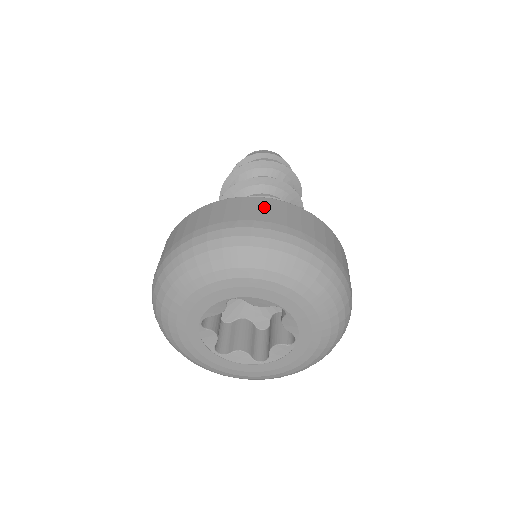
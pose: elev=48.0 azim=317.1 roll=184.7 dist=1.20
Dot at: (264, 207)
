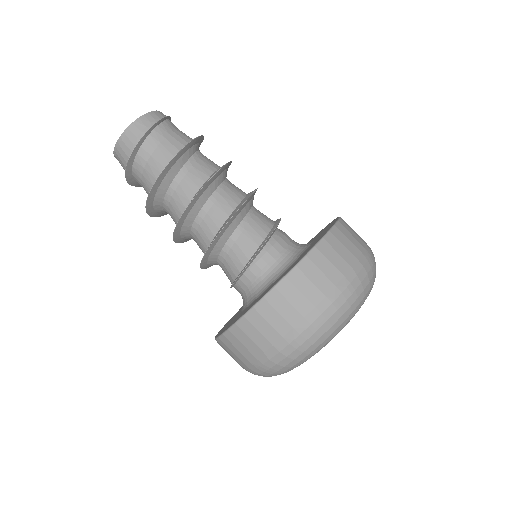
Dot at: (252, 333)
